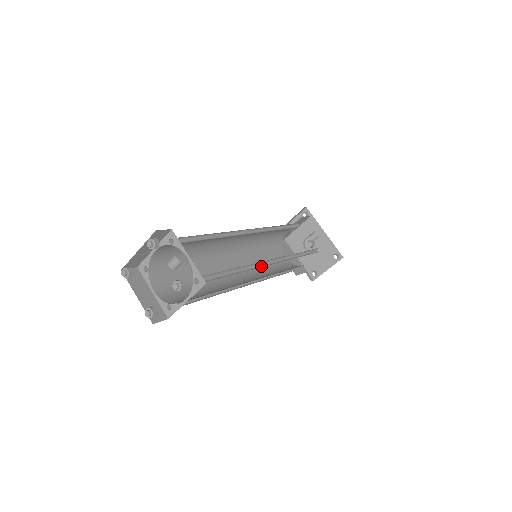
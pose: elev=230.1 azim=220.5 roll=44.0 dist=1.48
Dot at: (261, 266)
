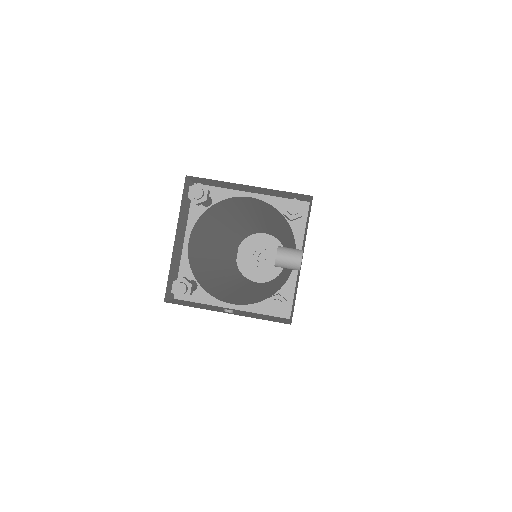
Dot at: occluded
